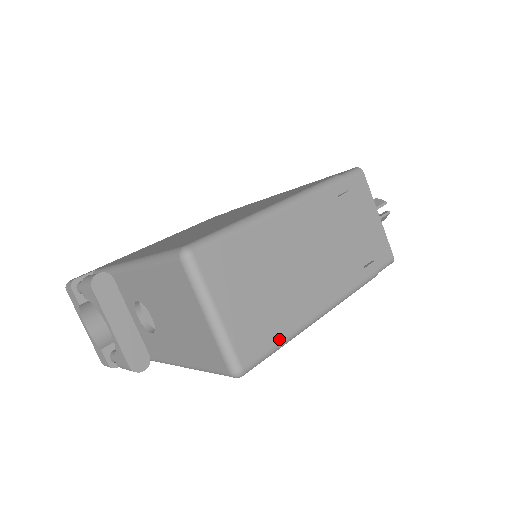
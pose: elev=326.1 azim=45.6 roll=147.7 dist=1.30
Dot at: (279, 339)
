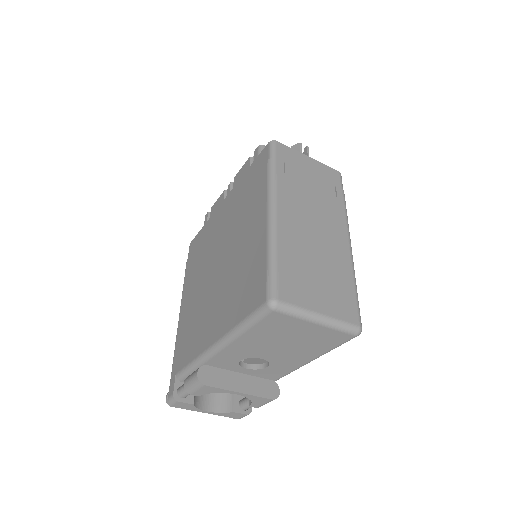
Dot at: (353, 289)
